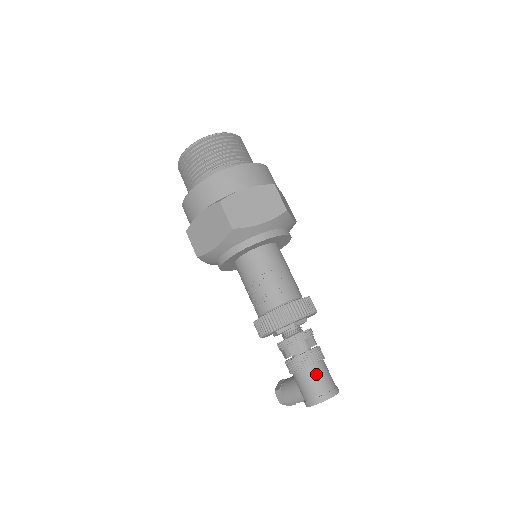
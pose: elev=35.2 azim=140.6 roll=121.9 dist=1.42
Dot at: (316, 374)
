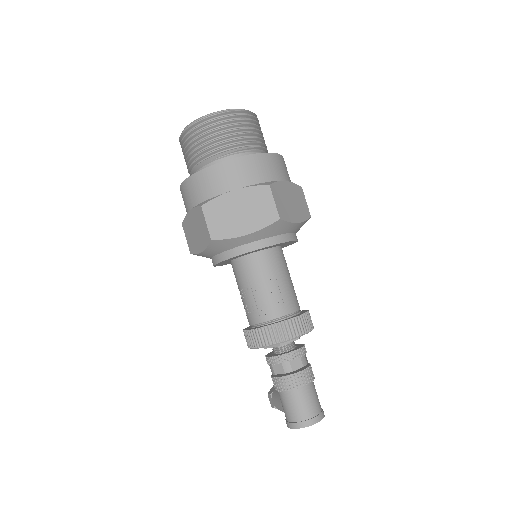
Dot at: (296, 399)
